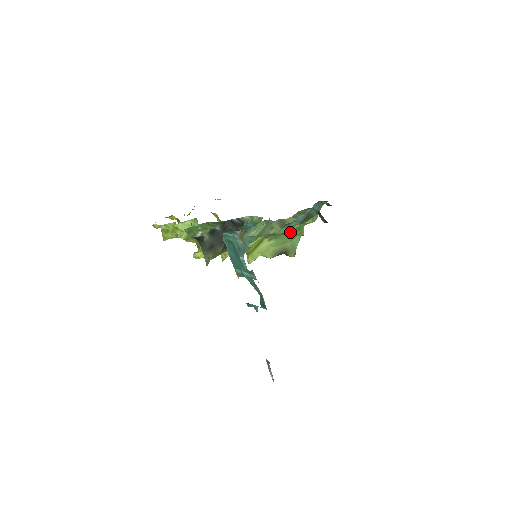
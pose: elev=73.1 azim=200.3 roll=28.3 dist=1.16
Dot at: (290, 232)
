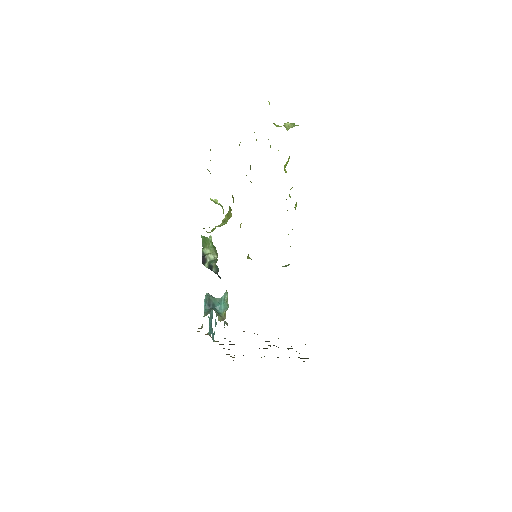
Dot at: occluded
